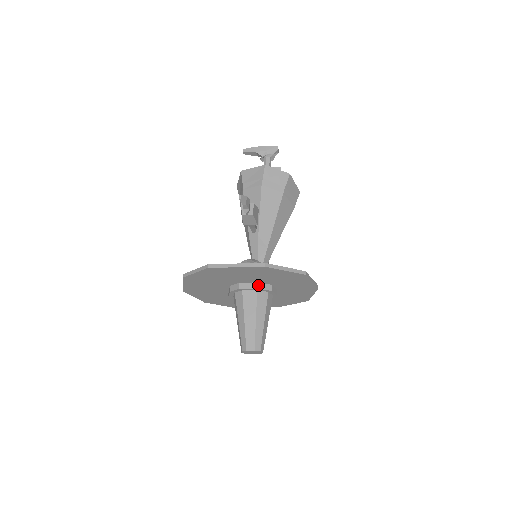
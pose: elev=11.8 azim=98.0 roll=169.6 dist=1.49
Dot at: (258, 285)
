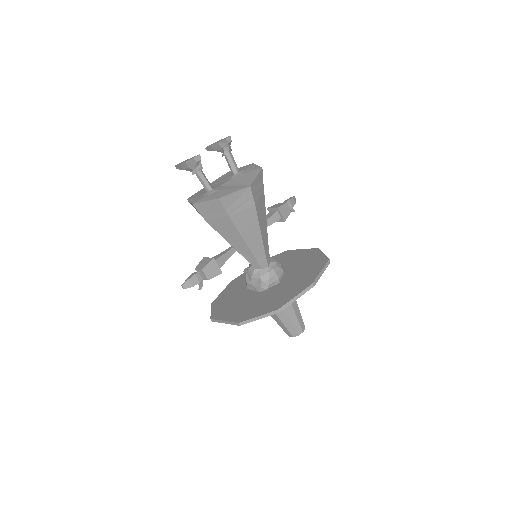
Dot at: occluded
